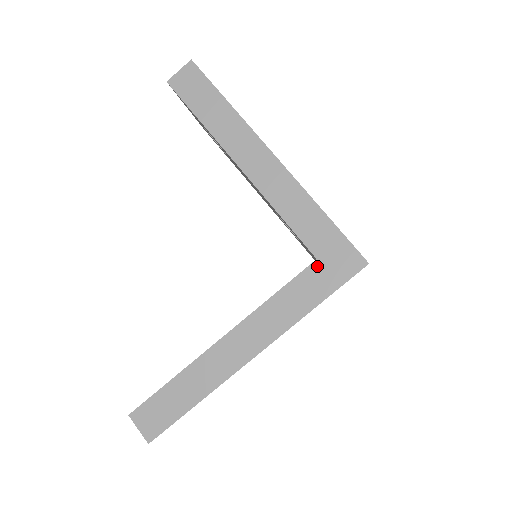
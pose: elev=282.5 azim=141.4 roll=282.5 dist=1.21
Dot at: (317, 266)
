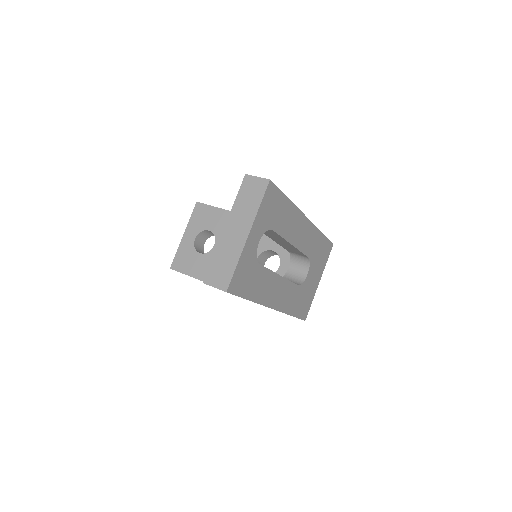
Dot at: occluded
